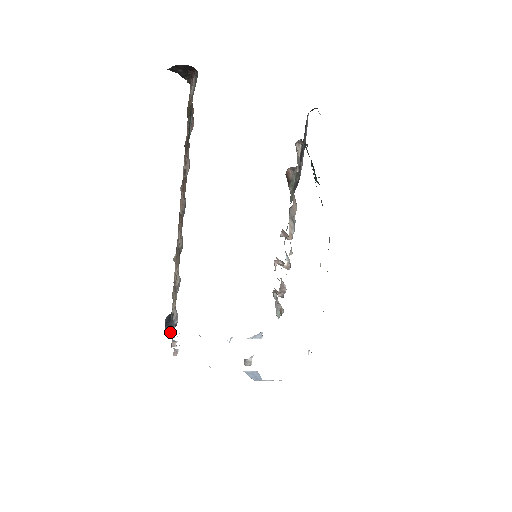
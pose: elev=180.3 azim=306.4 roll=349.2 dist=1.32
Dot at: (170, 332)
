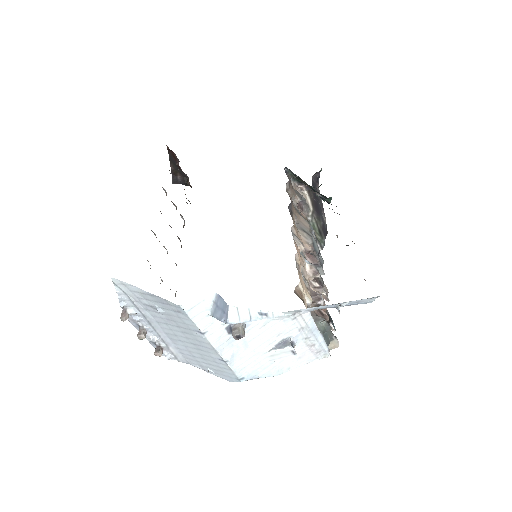
Dot at: occluded
